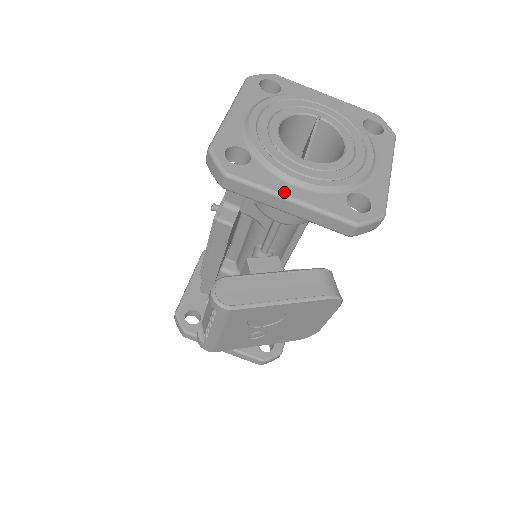
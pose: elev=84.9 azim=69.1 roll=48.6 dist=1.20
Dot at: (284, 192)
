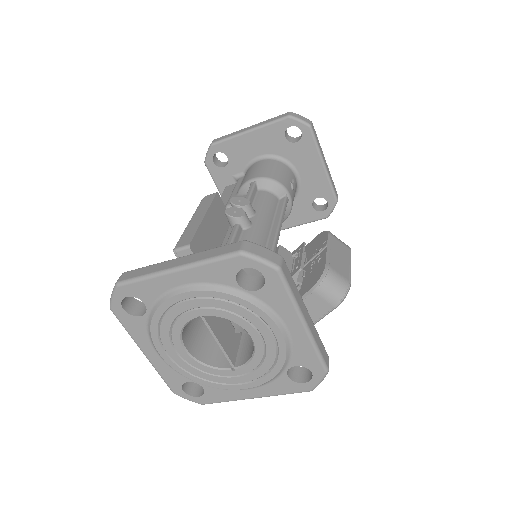
Dot at: (245, 398)
